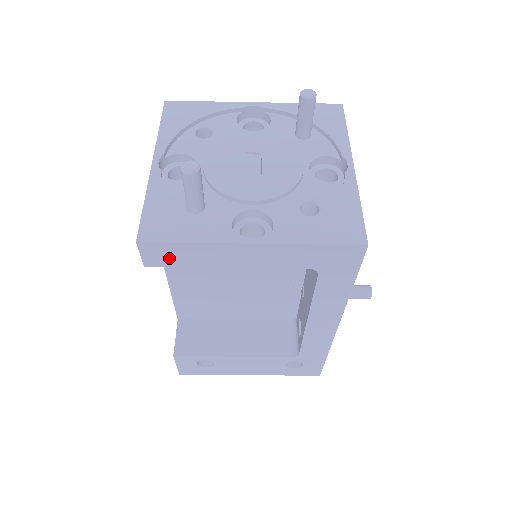
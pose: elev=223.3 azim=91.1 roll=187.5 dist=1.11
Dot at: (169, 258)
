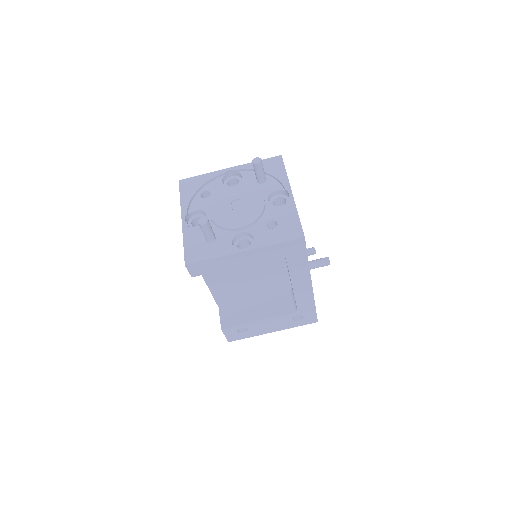
Dot at: (204, 269)
